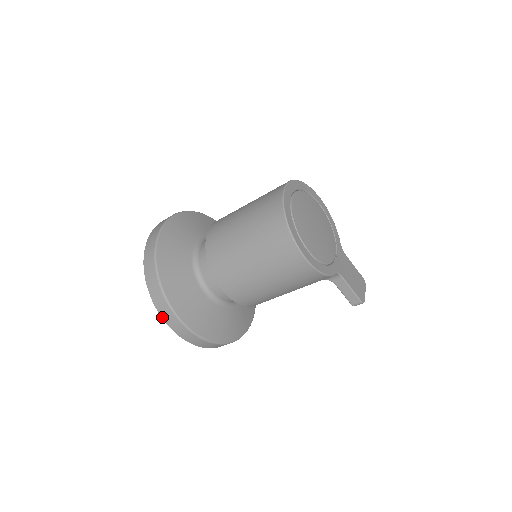
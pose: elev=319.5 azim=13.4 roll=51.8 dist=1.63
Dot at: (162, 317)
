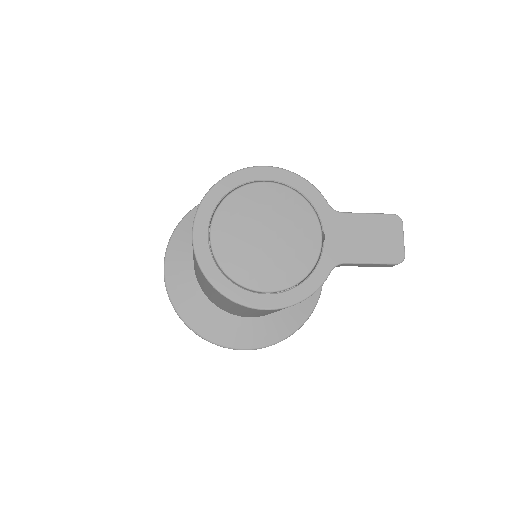
Dot at: occluded
